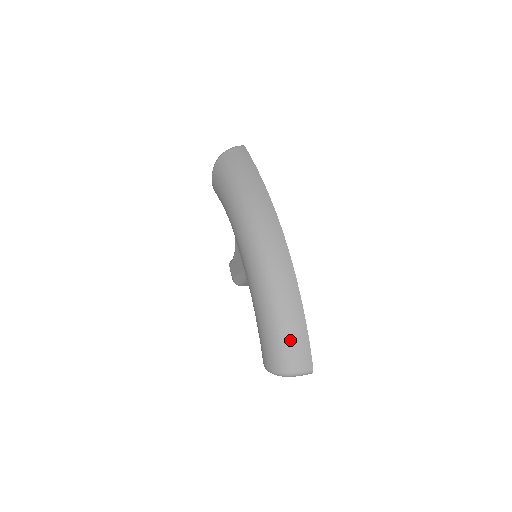
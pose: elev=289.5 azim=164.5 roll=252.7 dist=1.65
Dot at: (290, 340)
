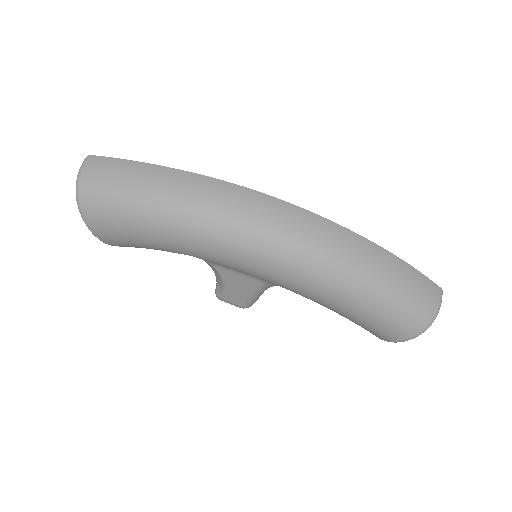
Dot at: (406, 290)
